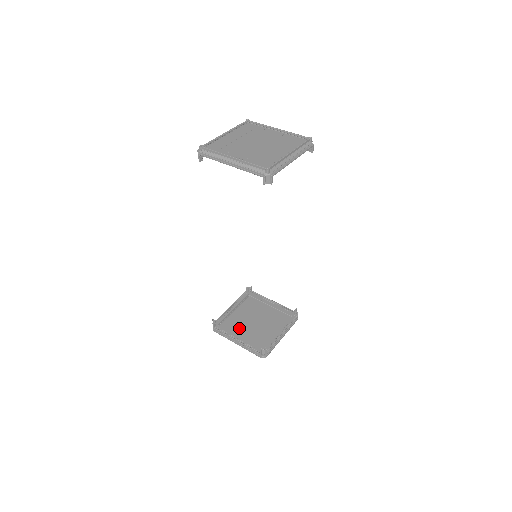
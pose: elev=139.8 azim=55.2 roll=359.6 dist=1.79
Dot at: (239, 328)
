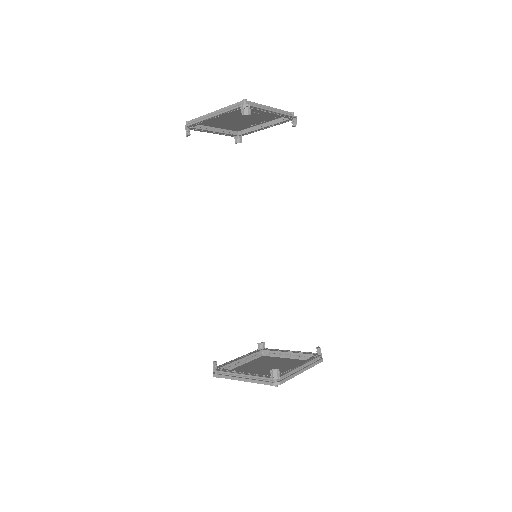
Dot at: occluded
